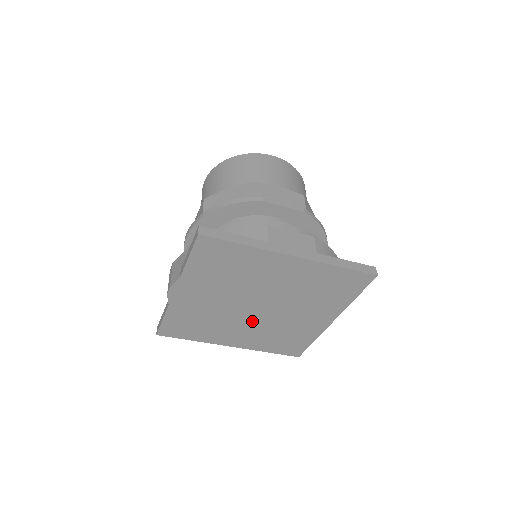
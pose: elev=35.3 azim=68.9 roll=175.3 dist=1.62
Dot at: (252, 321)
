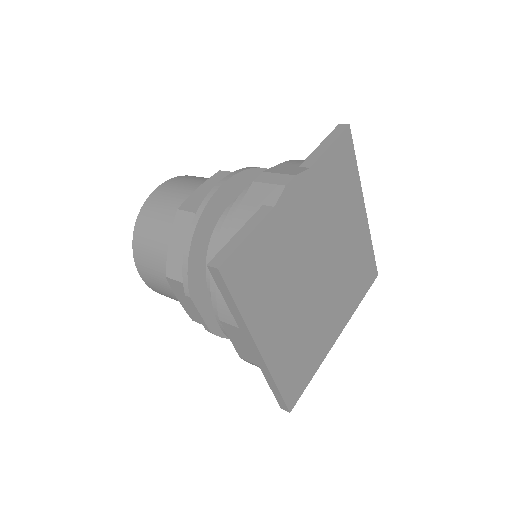
Dot at: (303, 298)
